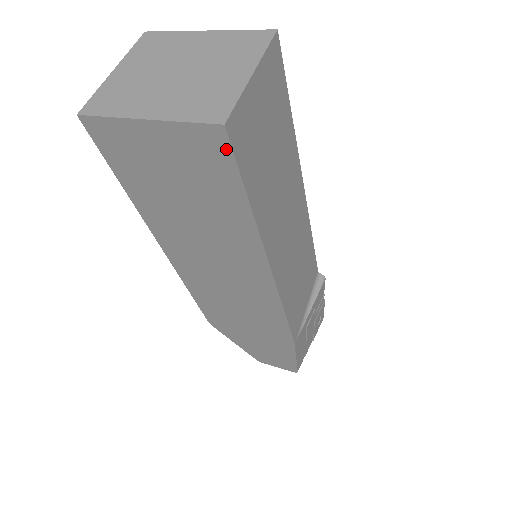
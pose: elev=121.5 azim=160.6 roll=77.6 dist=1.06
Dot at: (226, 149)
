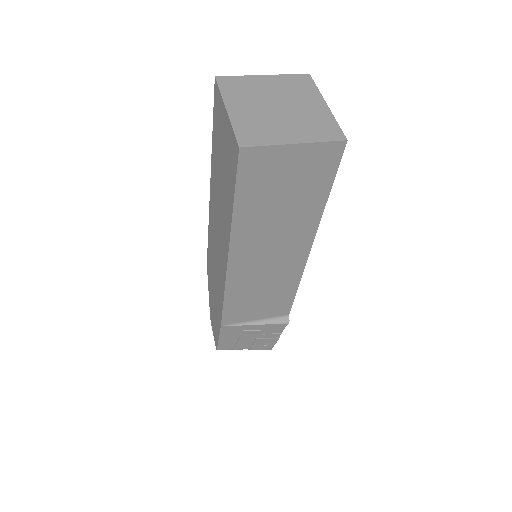
Dot at: (236, 162)
